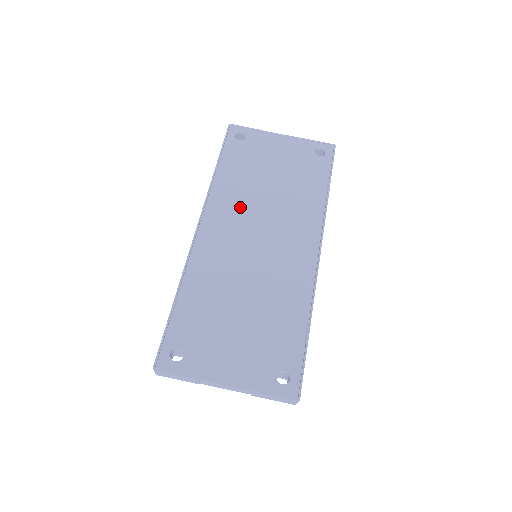
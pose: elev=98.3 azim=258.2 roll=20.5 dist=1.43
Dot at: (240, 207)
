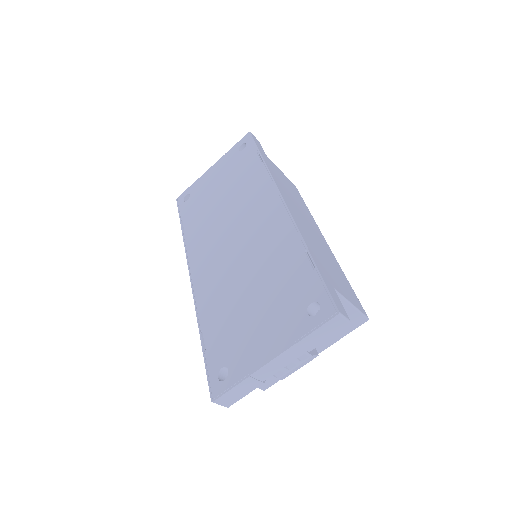
Dot at: (210, 235)
